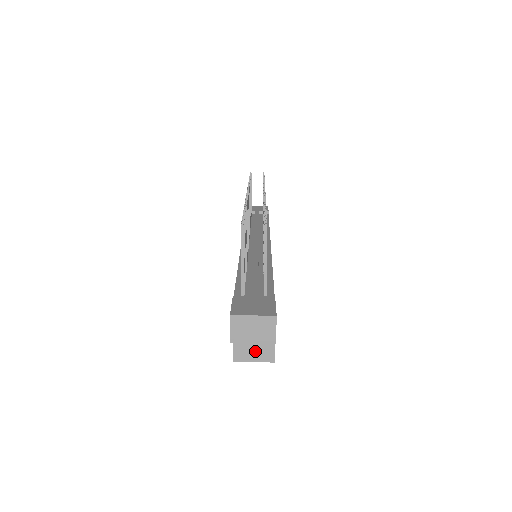
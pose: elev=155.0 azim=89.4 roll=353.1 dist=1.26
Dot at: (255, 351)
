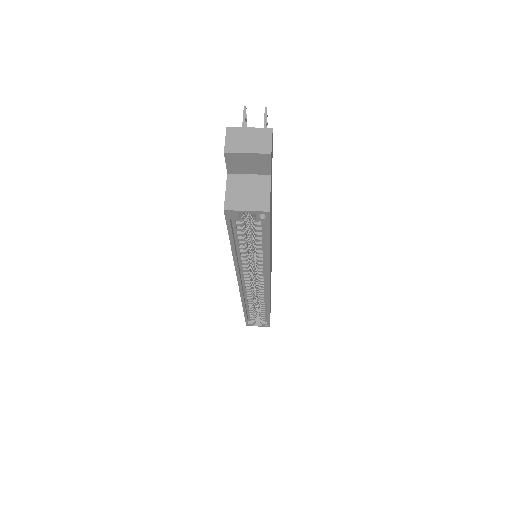
Dot at: (249, 199)
